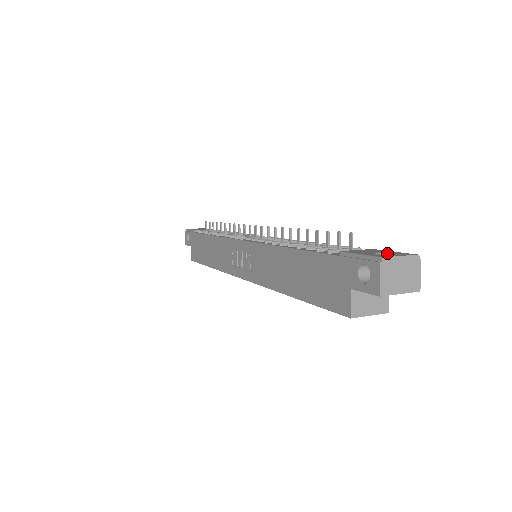
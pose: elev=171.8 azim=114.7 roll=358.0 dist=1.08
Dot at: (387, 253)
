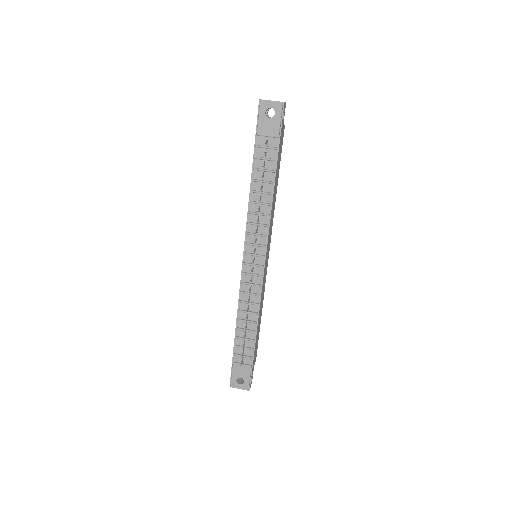
Dot at: (243, 379)
